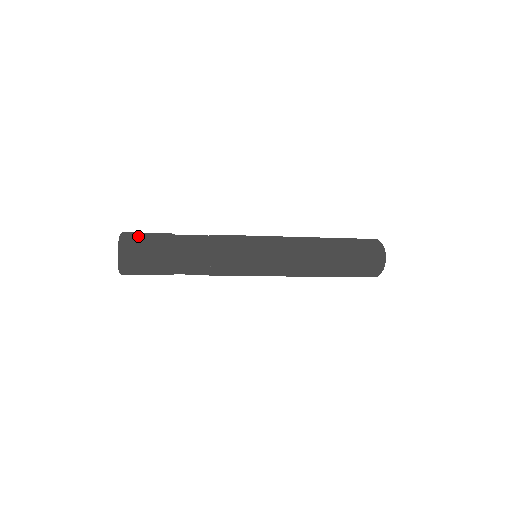
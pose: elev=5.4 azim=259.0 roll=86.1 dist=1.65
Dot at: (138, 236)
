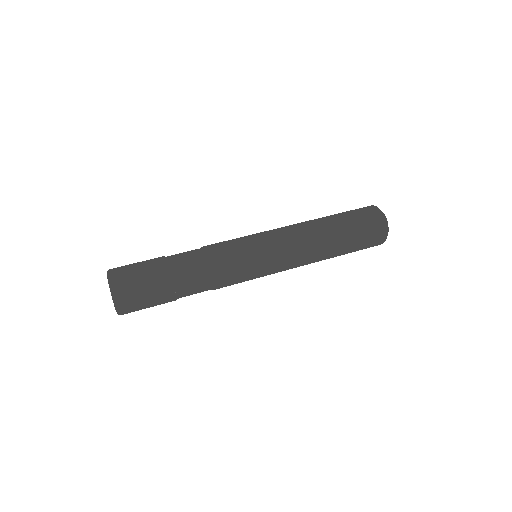
Dot at: (128, 271)
